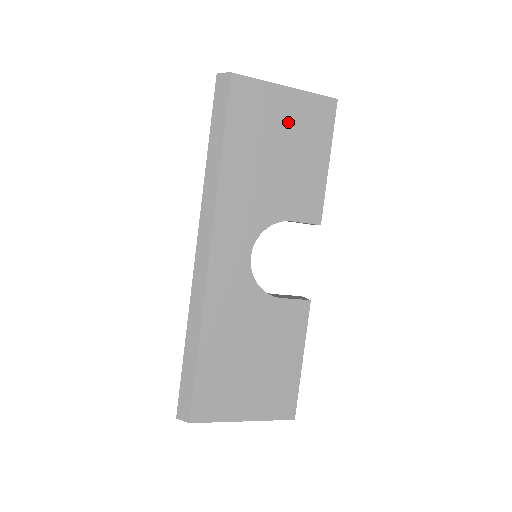
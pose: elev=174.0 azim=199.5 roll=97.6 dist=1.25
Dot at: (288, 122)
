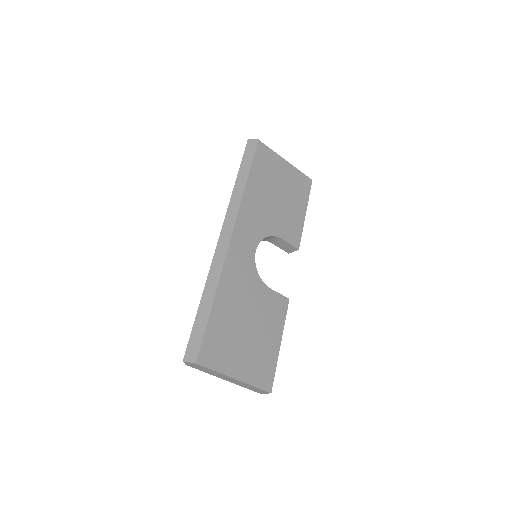
Dot at: (285, 180)
